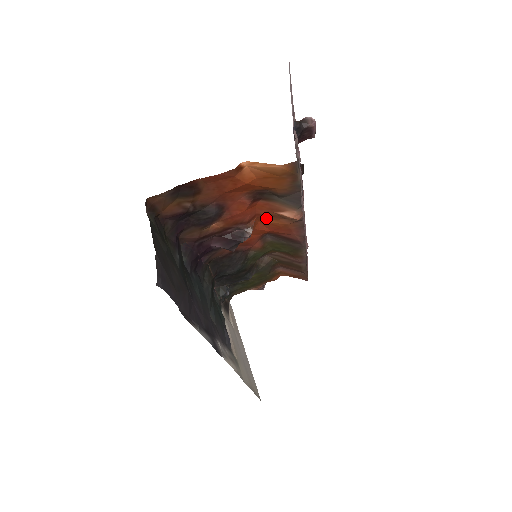
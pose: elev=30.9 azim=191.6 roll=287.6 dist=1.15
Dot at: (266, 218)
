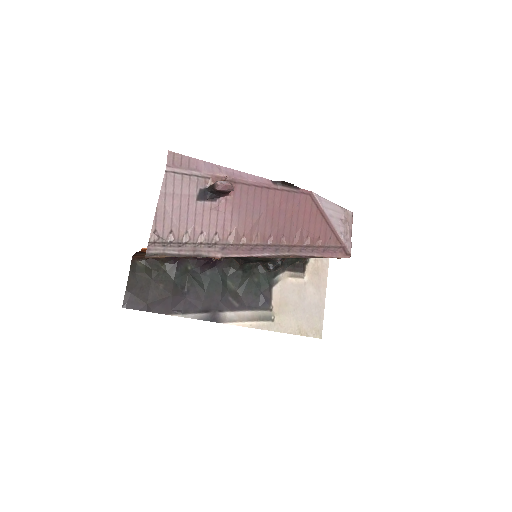
Dot at: occluded
